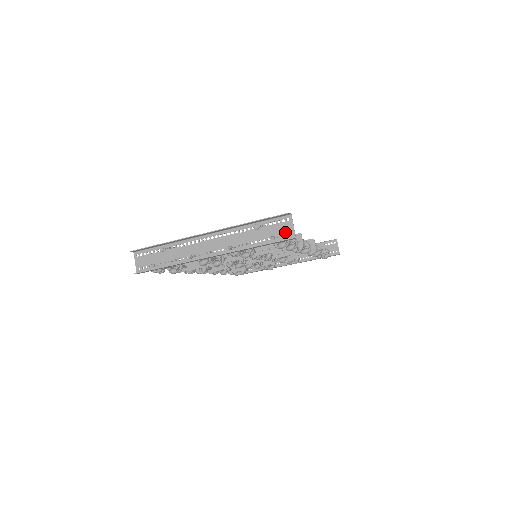
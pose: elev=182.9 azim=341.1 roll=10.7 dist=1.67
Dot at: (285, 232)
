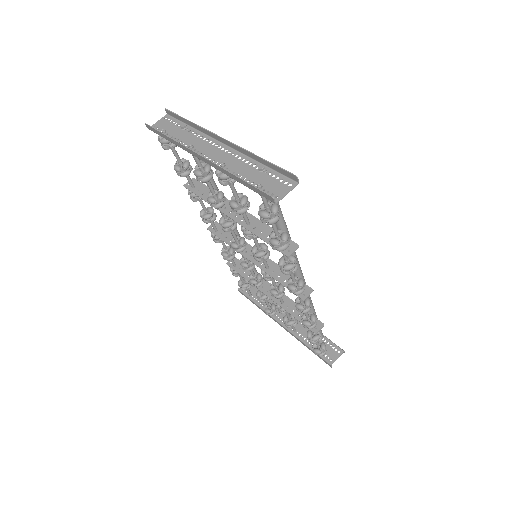
Dot at: (275, 191)
